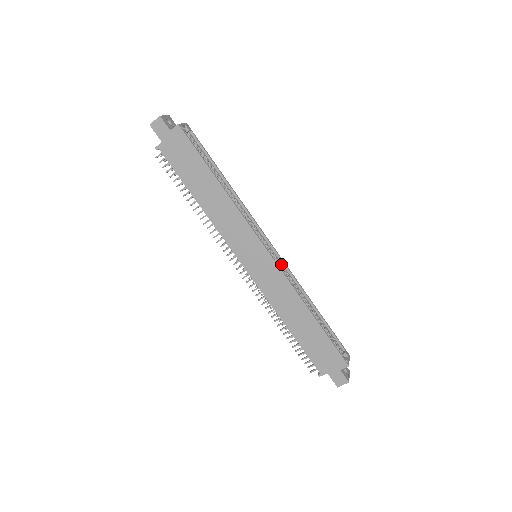
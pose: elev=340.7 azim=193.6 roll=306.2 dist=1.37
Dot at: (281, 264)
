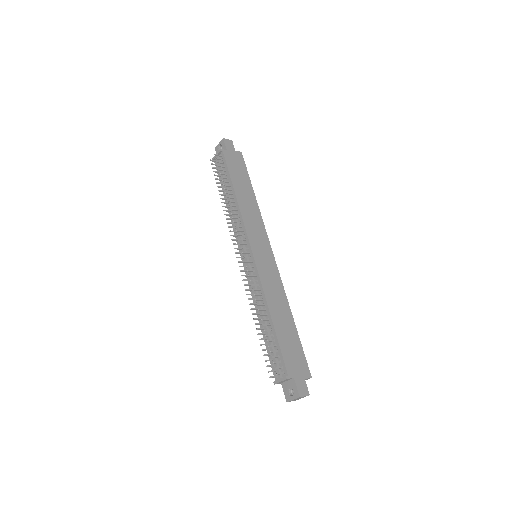
Dot at: occluded
